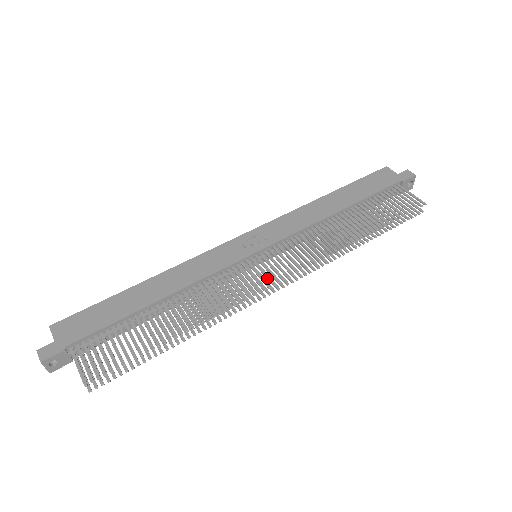
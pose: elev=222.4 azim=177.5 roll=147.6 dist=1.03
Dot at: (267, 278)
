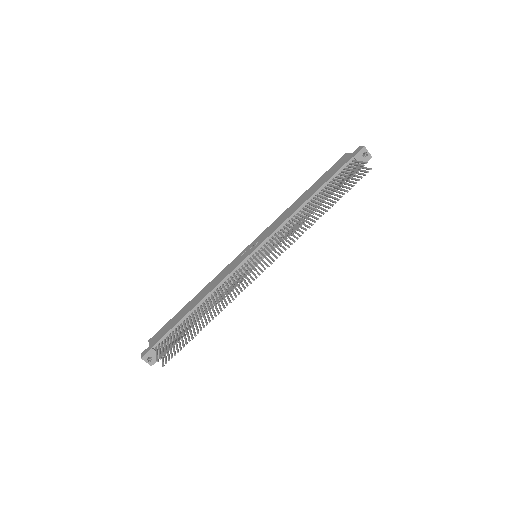
Dot at: occluded
